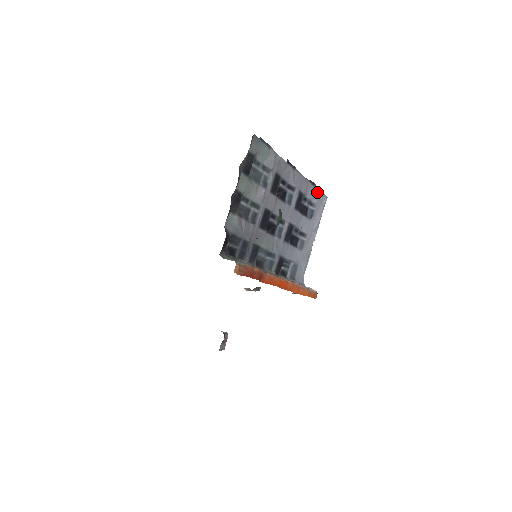
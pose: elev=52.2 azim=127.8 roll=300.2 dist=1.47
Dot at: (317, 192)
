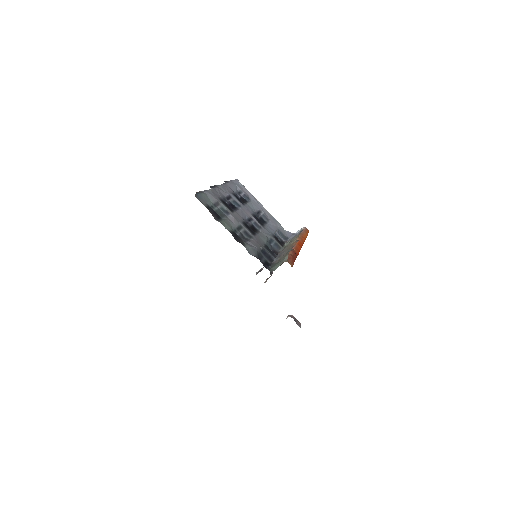
Dot at: (233, 183)
